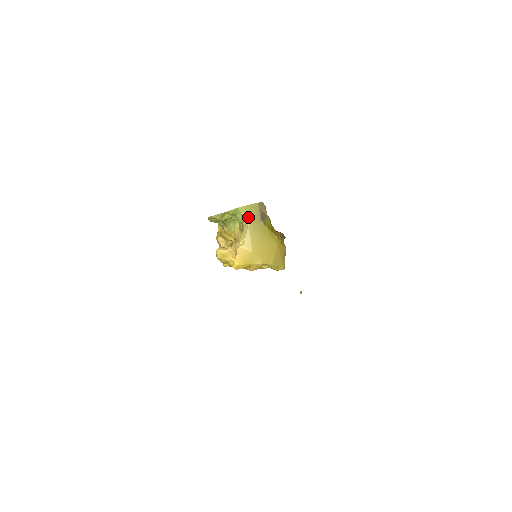
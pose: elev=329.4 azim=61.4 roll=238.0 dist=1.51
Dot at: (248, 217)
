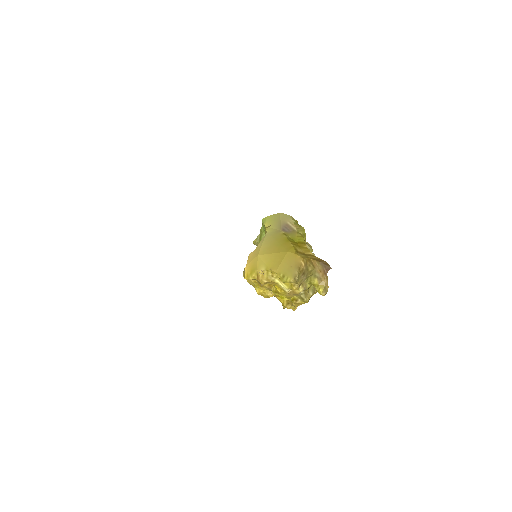
Dot at: (269, 227)
